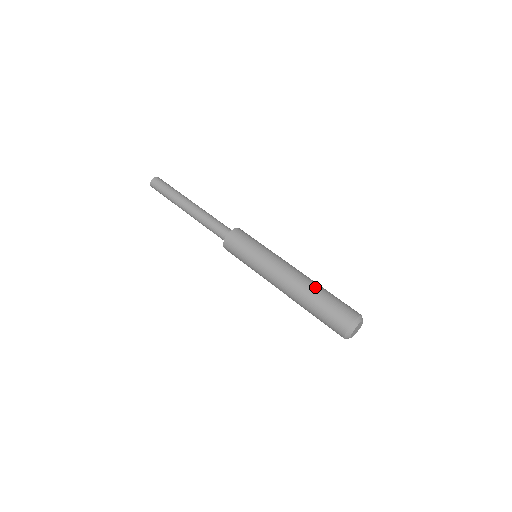
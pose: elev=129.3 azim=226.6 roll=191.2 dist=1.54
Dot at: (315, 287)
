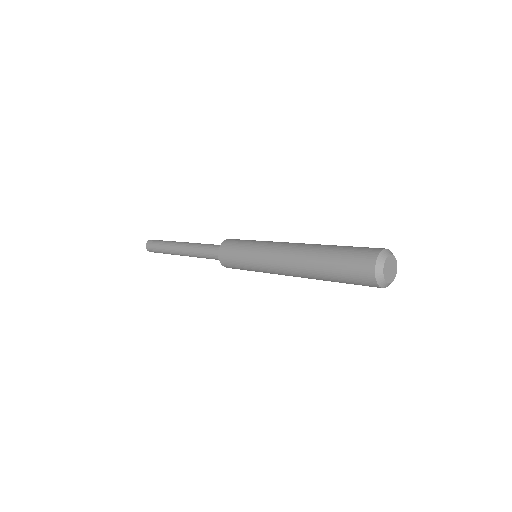
Dot at: (322, 246)
